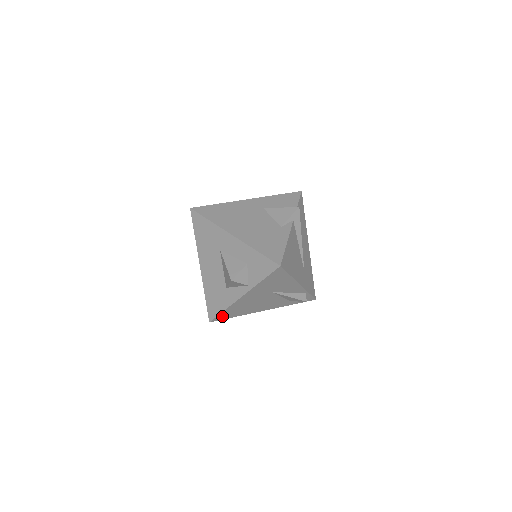
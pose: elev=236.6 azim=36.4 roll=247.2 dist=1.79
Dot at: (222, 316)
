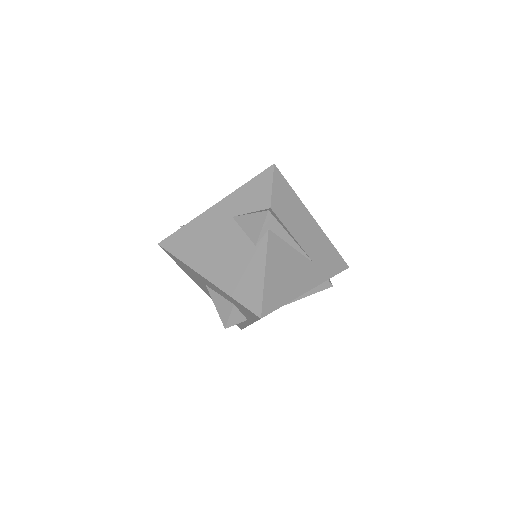
Dot at: occluded
